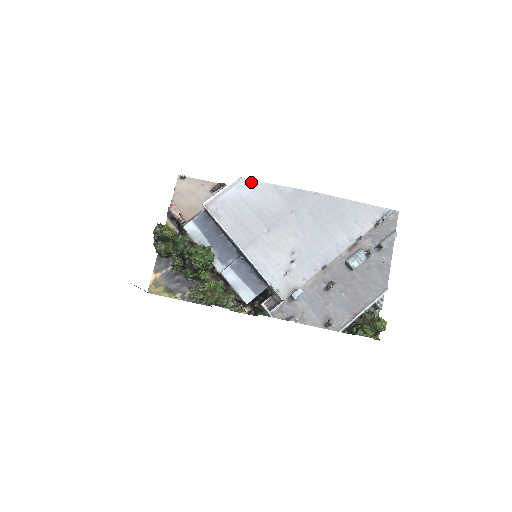
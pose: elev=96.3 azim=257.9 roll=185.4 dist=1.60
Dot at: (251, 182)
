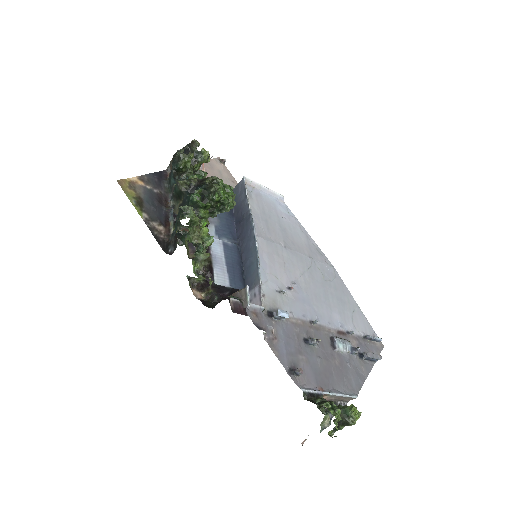
Dot at: (288, 209)
